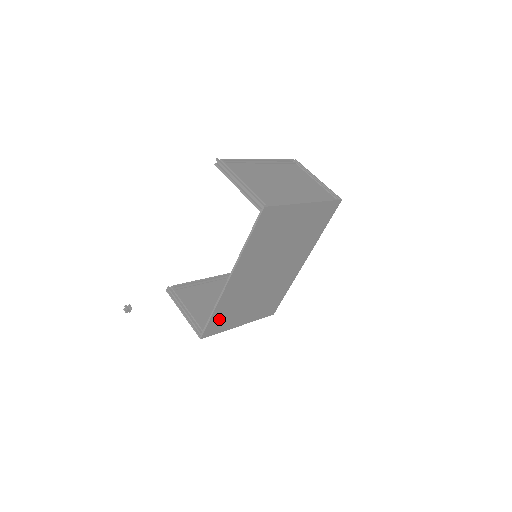
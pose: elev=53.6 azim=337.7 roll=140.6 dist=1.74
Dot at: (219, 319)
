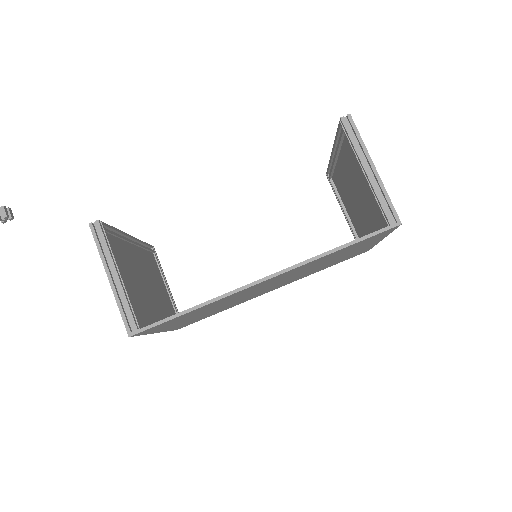
Dot at: (176, 319)
